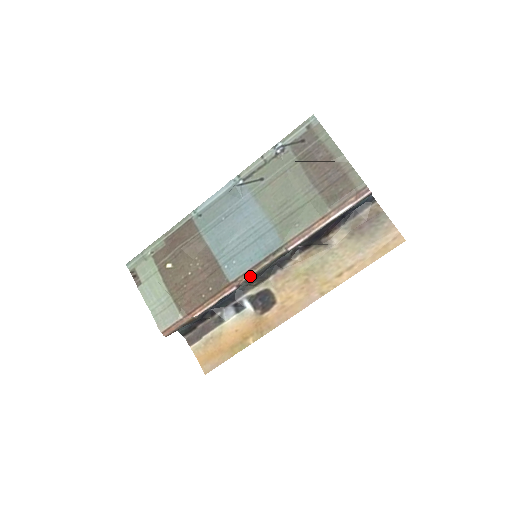
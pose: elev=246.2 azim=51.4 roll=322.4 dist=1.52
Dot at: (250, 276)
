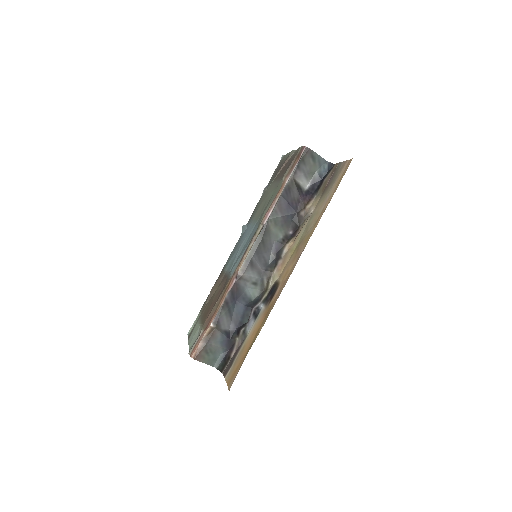
Dot at: (243, 263)
